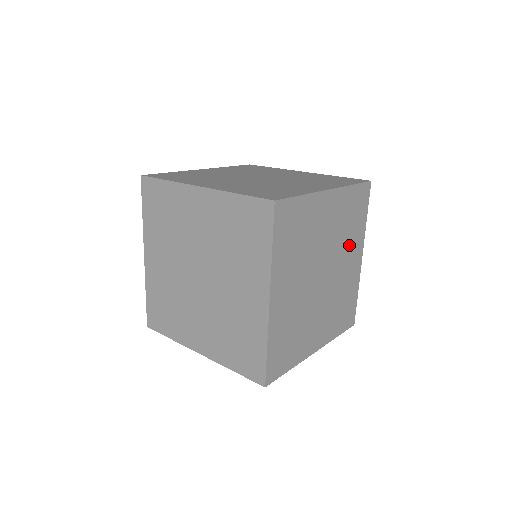
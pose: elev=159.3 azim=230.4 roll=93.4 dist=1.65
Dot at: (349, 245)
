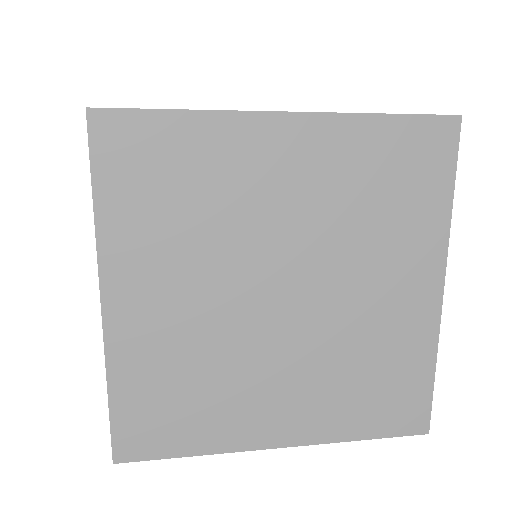
Dot at: occluded
